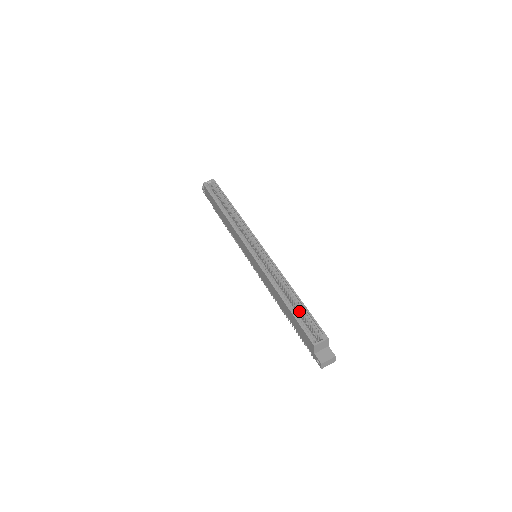
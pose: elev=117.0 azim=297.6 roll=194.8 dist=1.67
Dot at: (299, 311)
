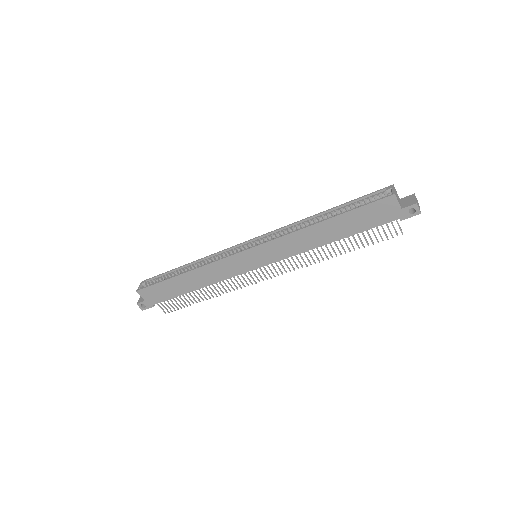
Dot at: occluded
